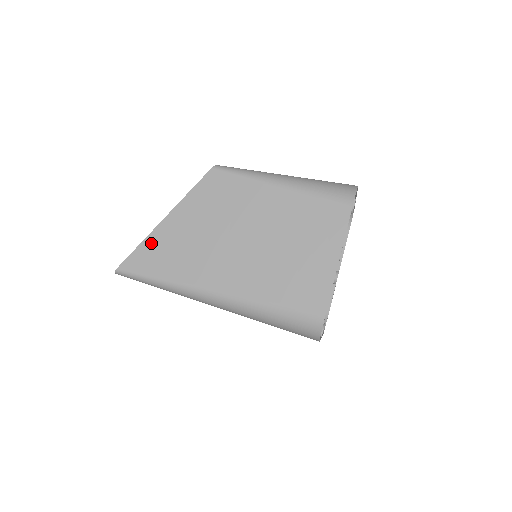
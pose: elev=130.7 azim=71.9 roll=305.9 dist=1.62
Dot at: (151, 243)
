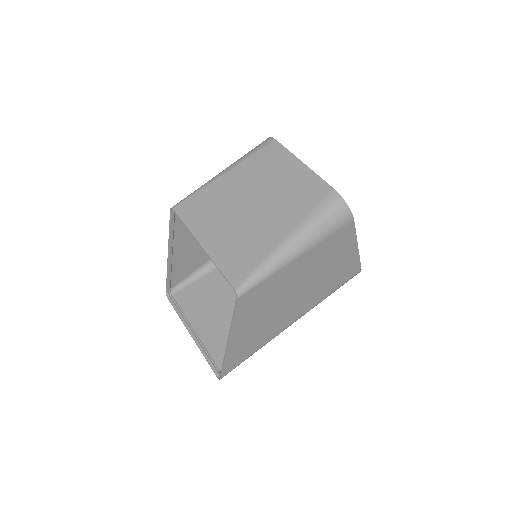
Dot at: (231, 355)
